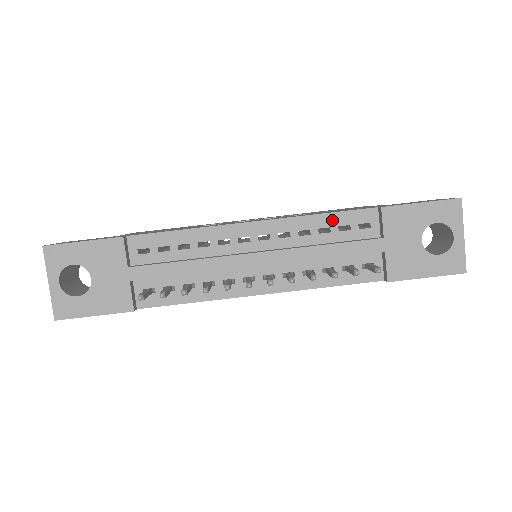
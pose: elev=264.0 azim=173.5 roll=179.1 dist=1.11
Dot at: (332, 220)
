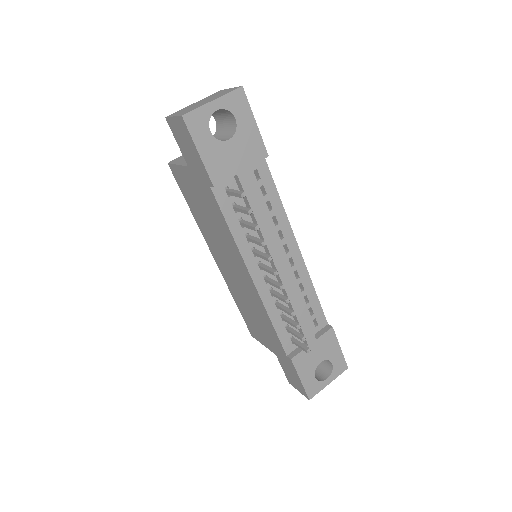
Dot at: (314, 301)
